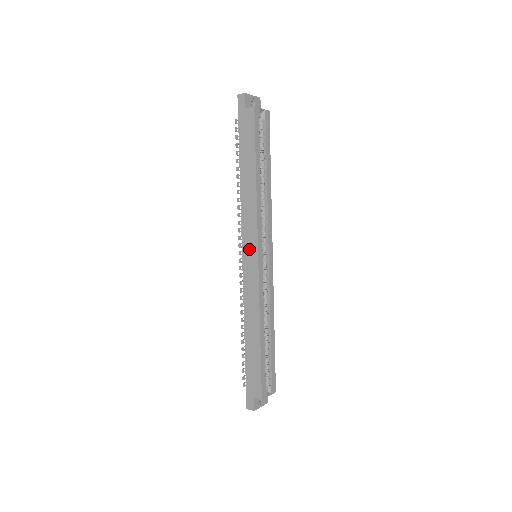
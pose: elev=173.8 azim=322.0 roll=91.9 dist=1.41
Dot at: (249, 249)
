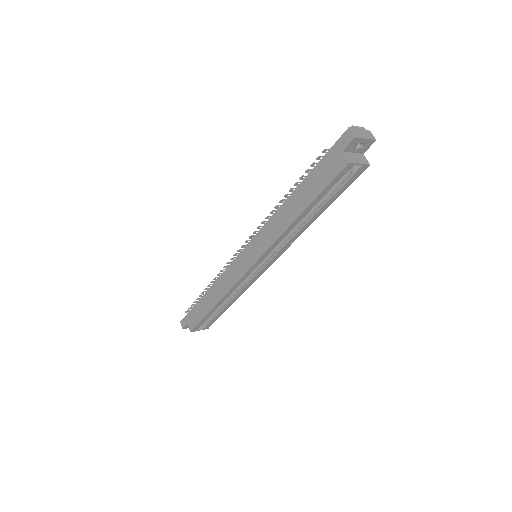
Dot at: (251, 253)
